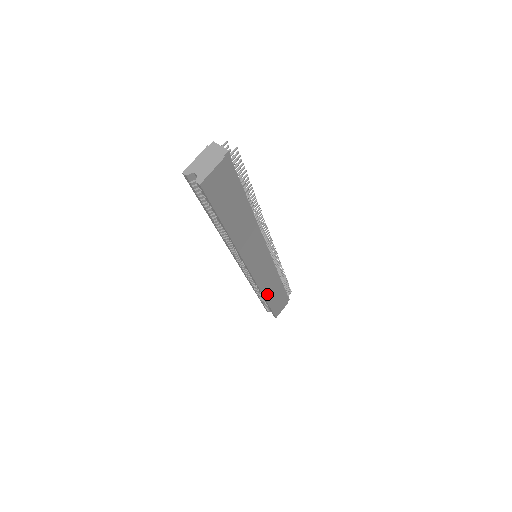
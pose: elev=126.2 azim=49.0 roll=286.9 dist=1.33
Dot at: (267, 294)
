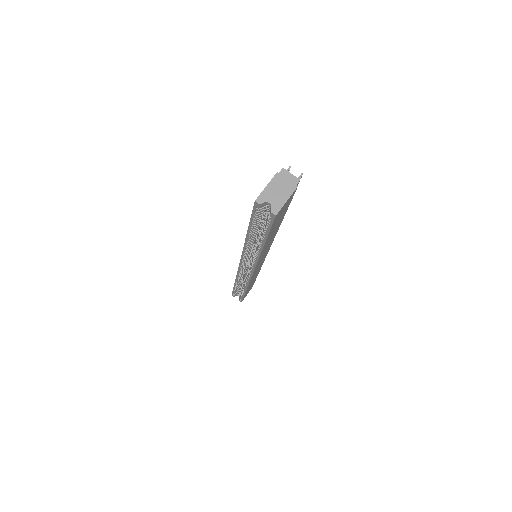
Dot at: occluded
